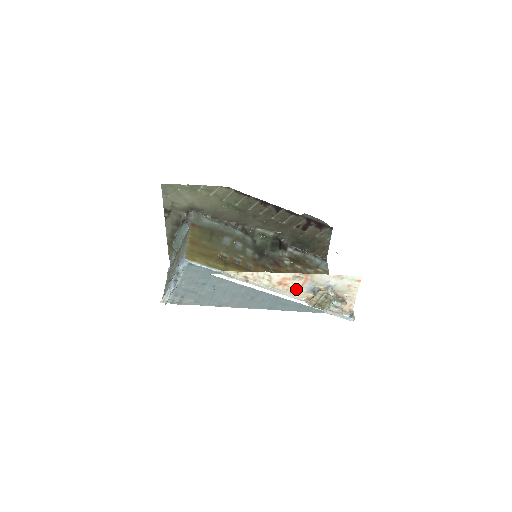
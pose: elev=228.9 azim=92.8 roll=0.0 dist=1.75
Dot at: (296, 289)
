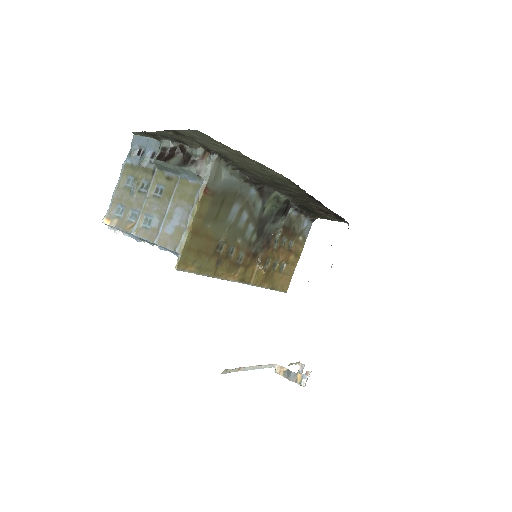
Dot at: occluded
